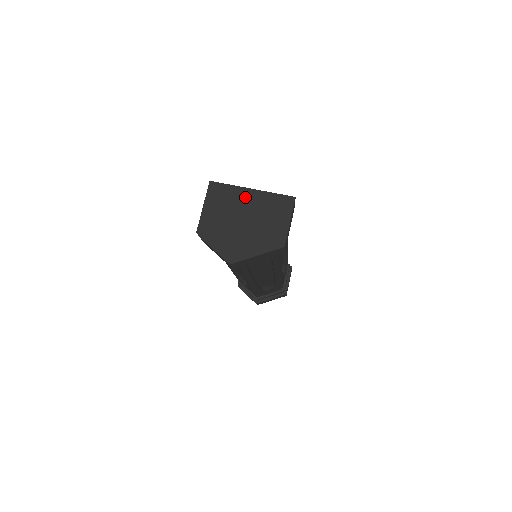
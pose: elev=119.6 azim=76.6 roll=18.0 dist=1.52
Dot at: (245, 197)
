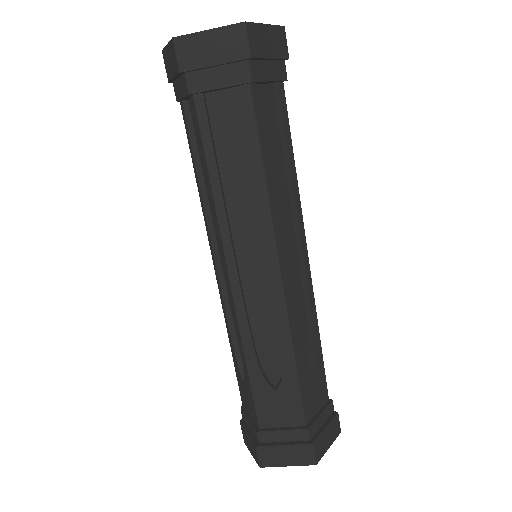
Dot at: occluded
